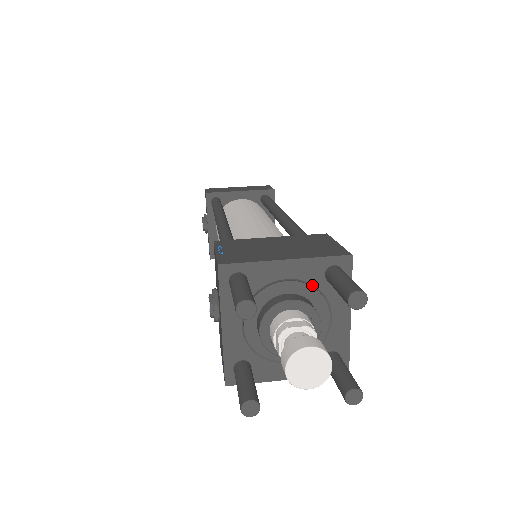
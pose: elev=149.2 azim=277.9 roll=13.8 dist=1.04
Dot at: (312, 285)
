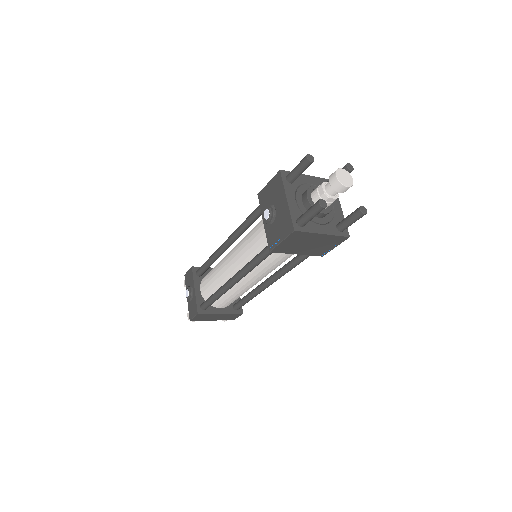
Dot at: occluded
